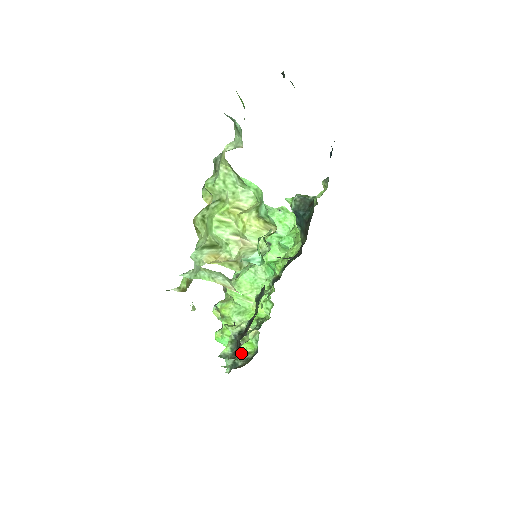
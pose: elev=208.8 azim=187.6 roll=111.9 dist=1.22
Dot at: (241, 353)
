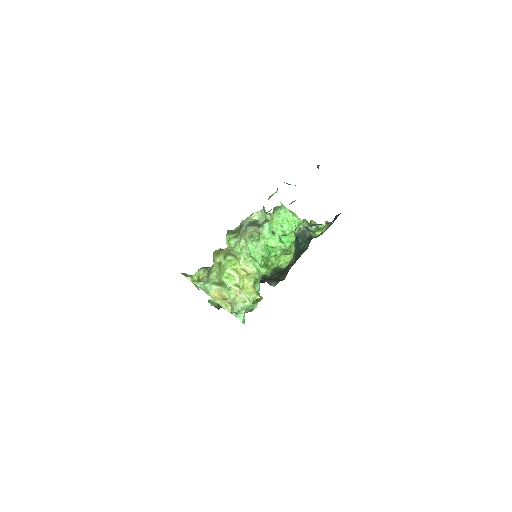
Dot at: occluded
